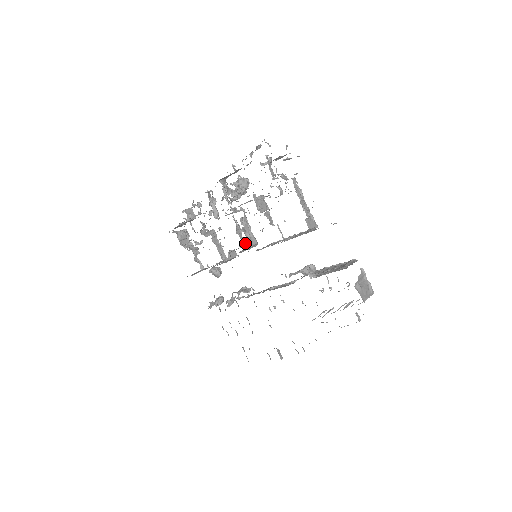
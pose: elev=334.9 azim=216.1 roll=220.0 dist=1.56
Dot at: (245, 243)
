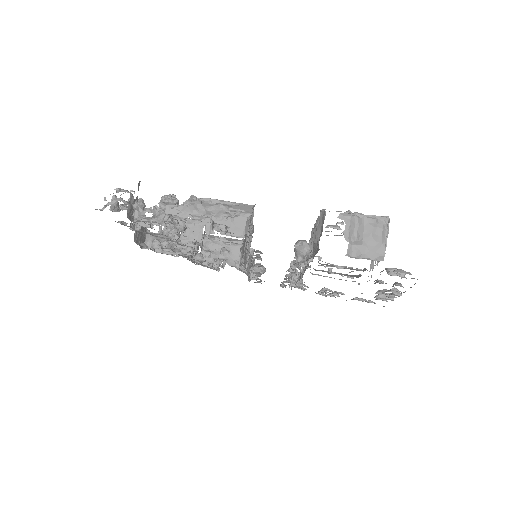
Dot at: (239, 242)
